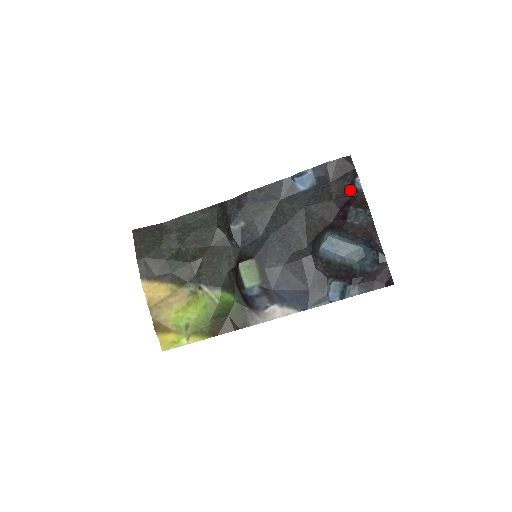
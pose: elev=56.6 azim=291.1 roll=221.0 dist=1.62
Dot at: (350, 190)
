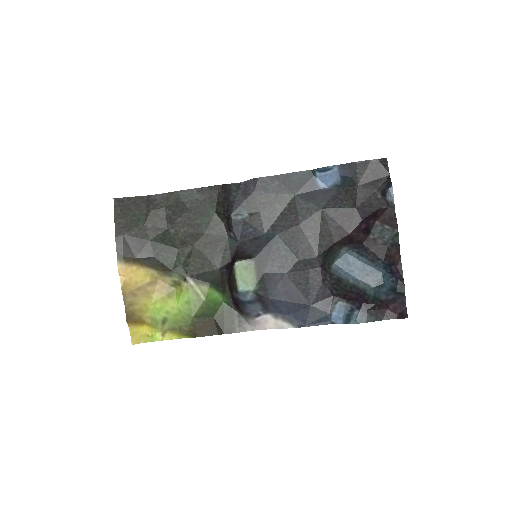
Dot at: (379, 200)
